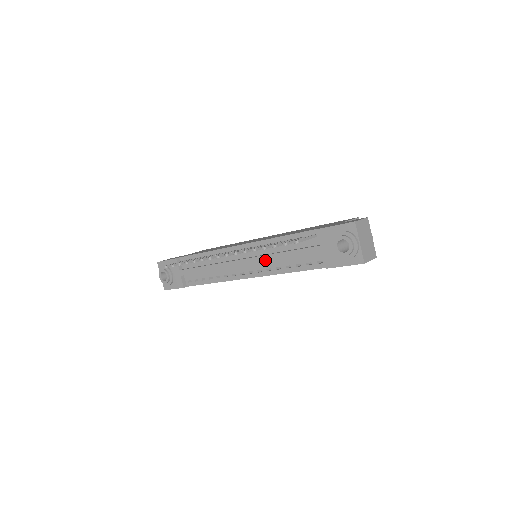
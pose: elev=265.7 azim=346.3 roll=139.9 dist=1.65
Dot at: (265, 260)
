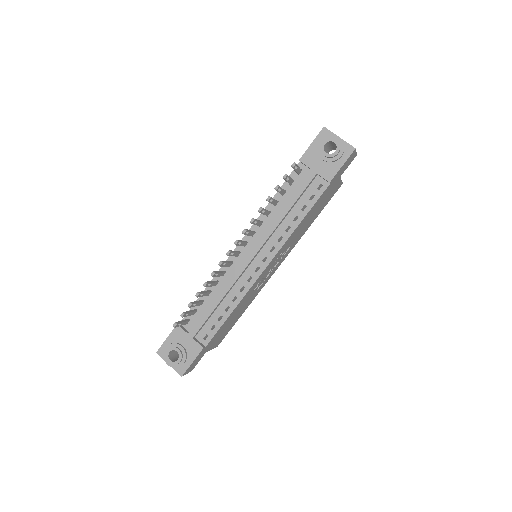
Dot at: (272, 230)
